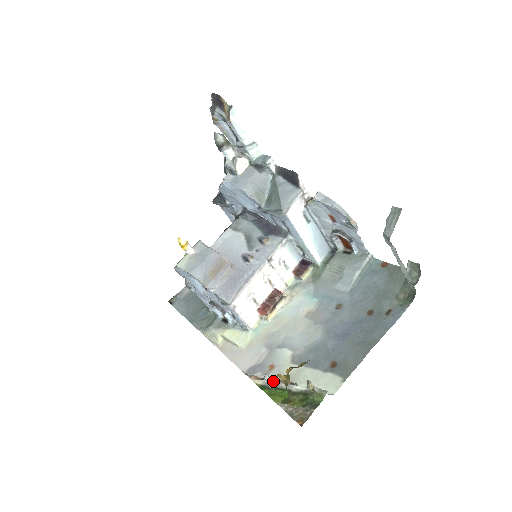
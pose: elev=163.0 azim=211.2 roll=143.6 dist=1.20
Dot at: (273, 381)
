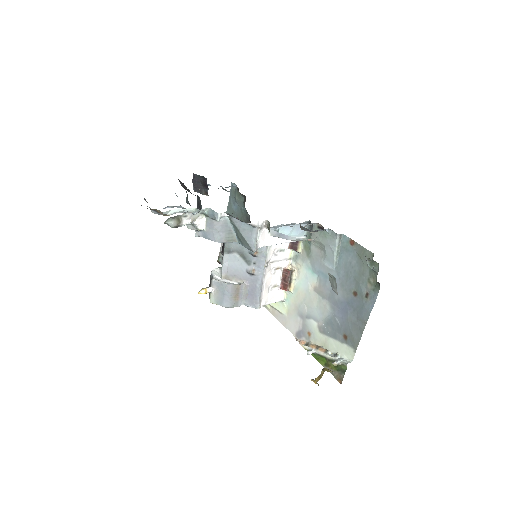
Dot at: (314, 348)
